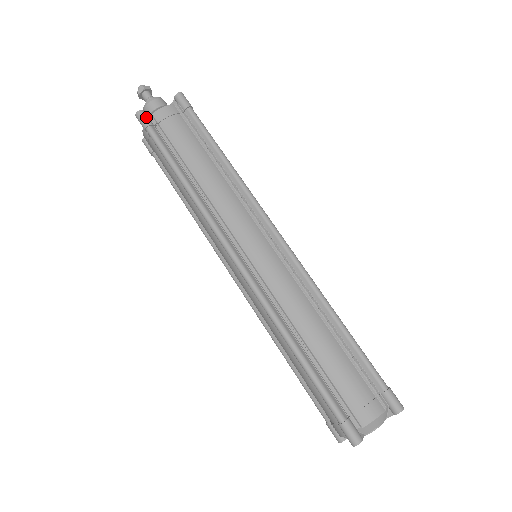
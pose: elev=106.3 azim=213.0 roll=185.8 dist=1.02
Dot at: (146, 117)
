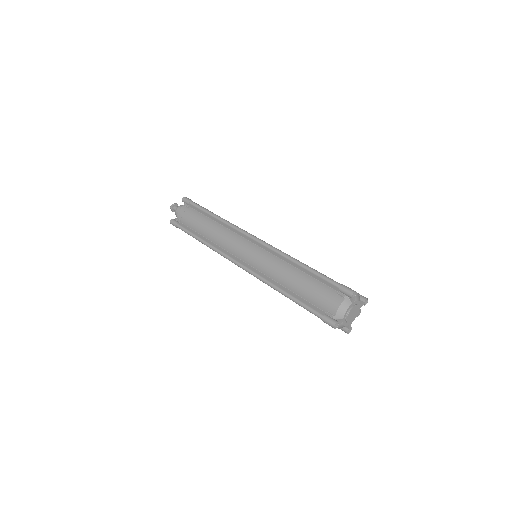
Dot at: (190, 199)
